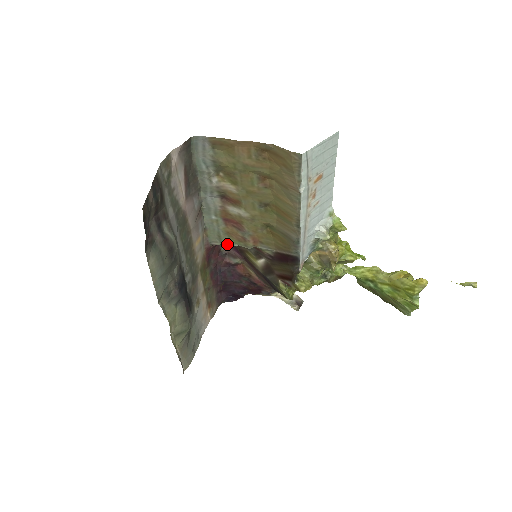
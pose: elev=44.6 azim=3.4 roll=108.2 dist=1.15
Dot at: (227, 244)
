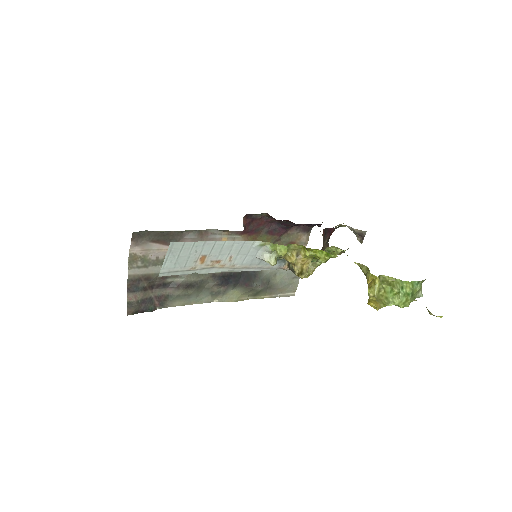
Dot at: occluded
